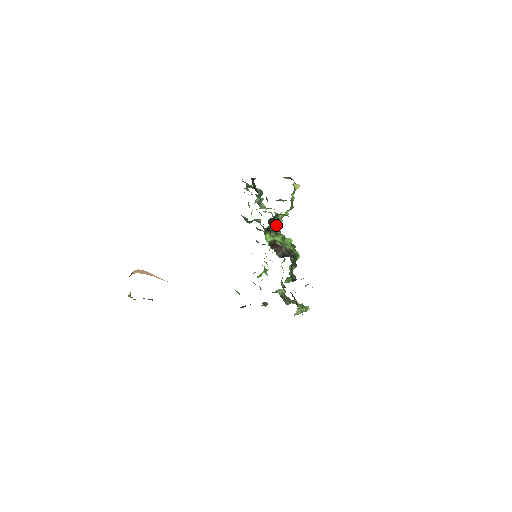
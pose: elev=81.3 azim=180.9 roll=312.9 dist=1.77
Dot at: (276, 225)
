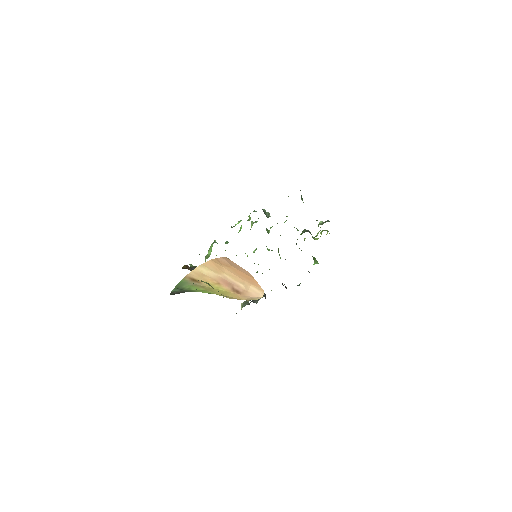
Dot at: occluded
